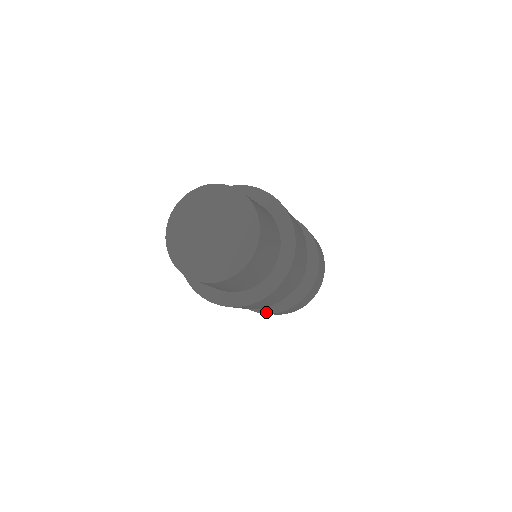
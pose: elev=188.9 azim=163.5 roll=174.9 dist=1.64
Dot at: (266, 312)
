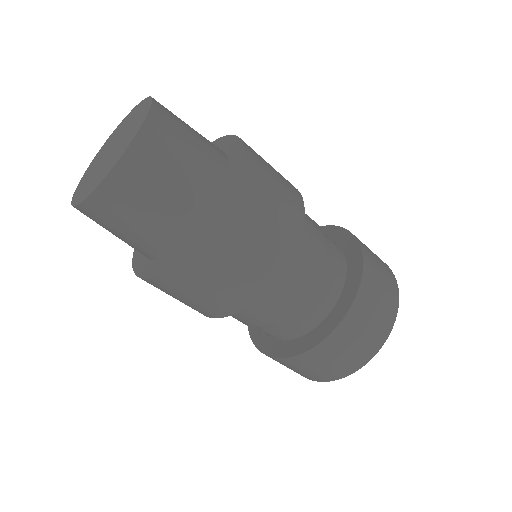
Dot at: (265, 352)
